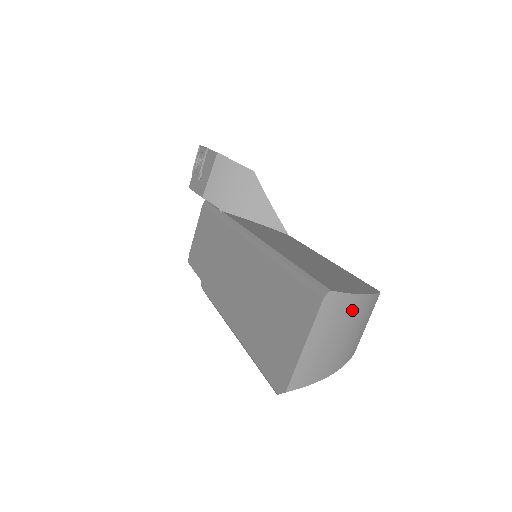
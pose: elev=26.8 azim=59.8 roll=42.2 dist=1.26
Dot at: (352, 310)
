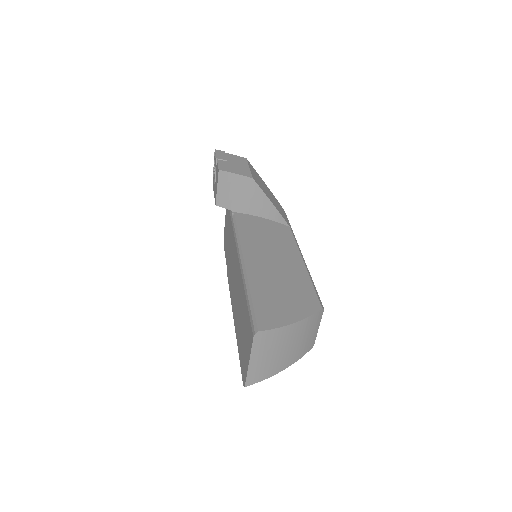
Dot at: (286, 334)
